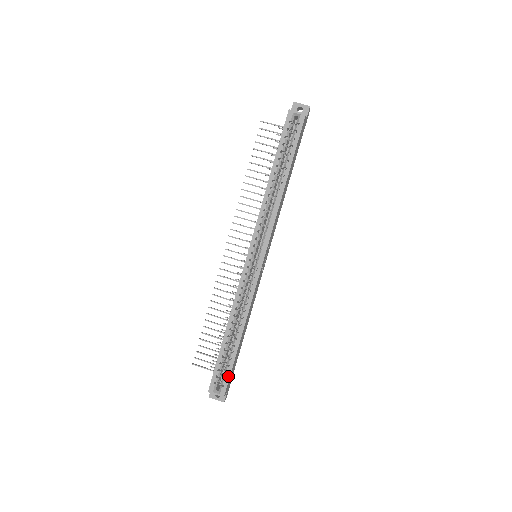
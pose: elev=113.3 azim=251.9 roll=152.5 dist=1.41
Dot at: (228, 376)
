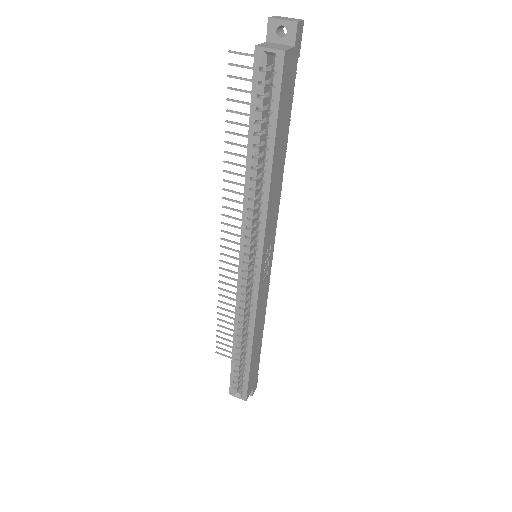
Dot at: (246, 384)
